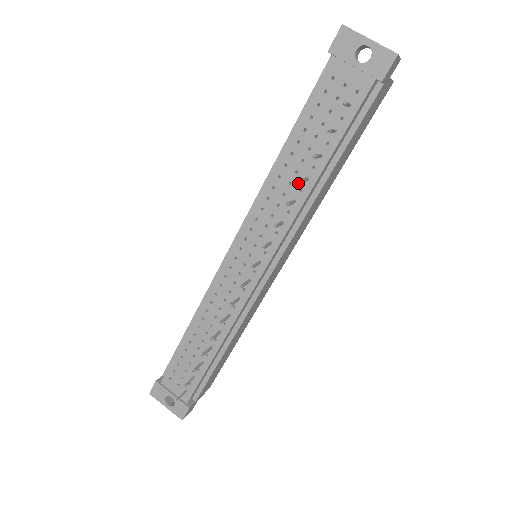
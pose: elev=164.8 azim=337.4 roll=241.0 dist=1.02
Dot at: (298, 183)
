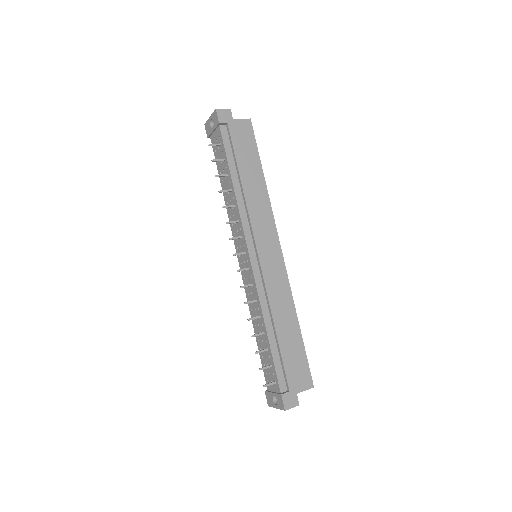
Dot at: (231, 196)
